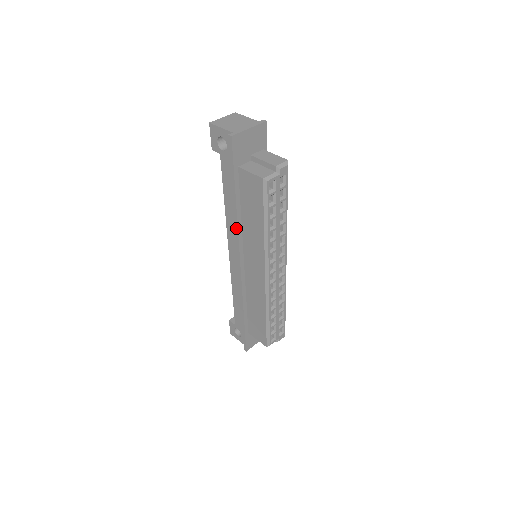
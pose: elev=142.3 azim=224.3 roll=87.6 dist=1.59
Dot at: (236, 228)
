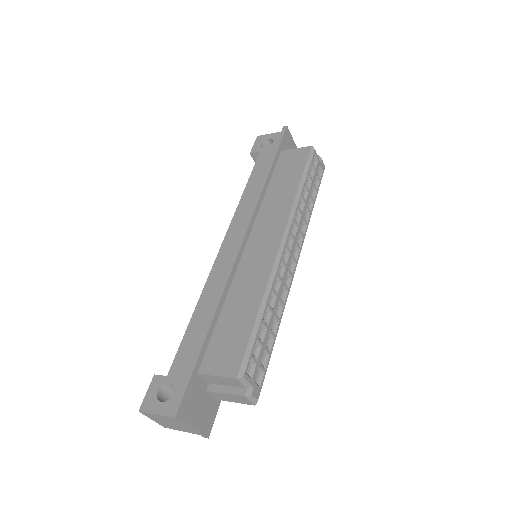
Dot at: (257, 197)
